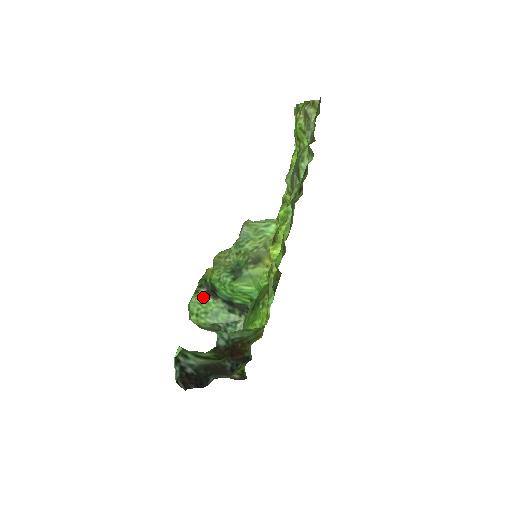
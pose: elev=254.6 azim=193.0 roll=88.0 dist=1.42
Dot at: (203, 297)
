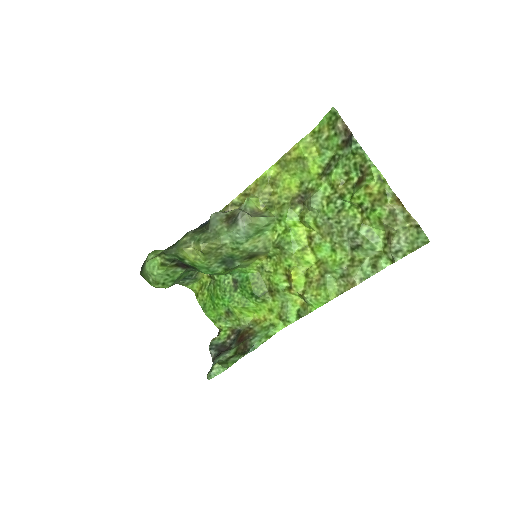
Dot at: (172, 269)
